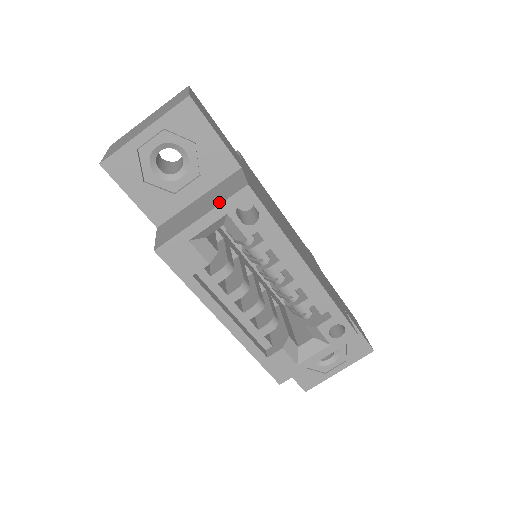
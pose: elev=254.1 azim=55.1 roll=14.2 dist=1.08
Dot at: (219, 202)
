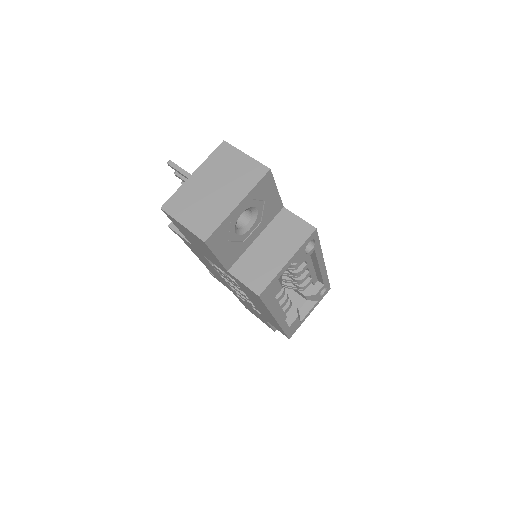
Dot at: (297, 246)
